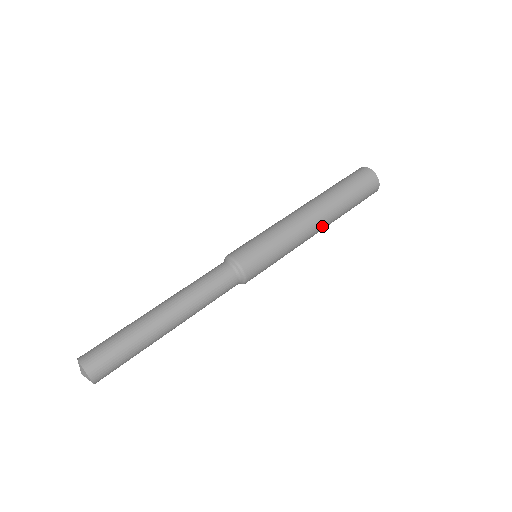
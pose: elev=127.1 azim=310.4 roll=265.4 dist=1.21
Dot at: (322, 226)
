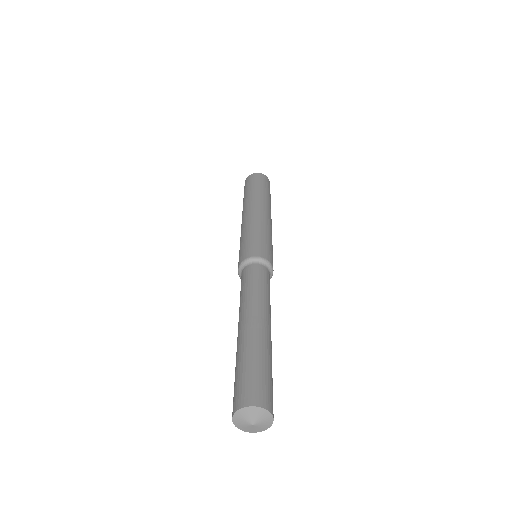
Dot at: occluded
